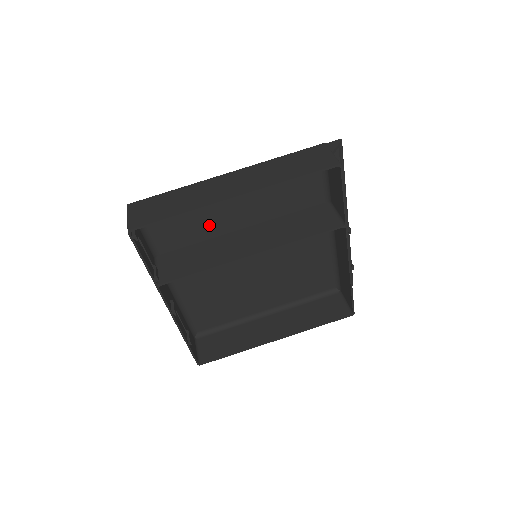
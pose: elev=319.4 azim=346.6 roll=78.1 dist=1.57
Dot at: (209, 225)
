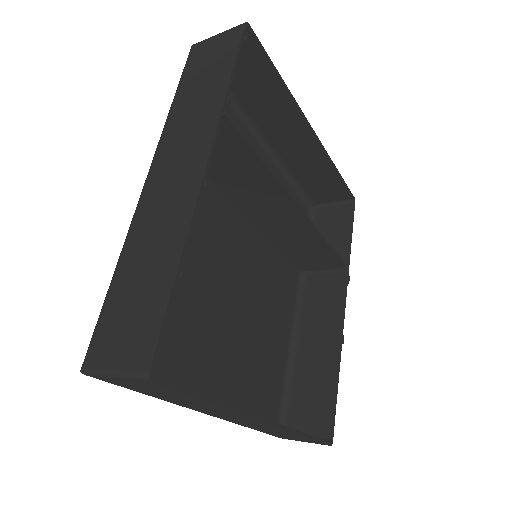
Dot at: occluded
